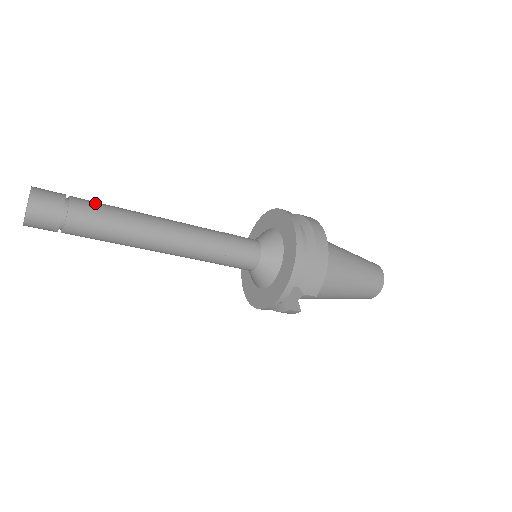
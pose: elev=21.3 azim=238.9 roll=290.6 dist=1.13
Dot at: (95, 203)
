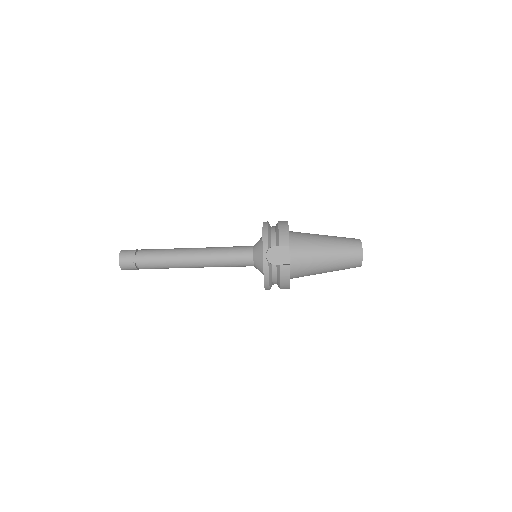
Dot at: occluded
